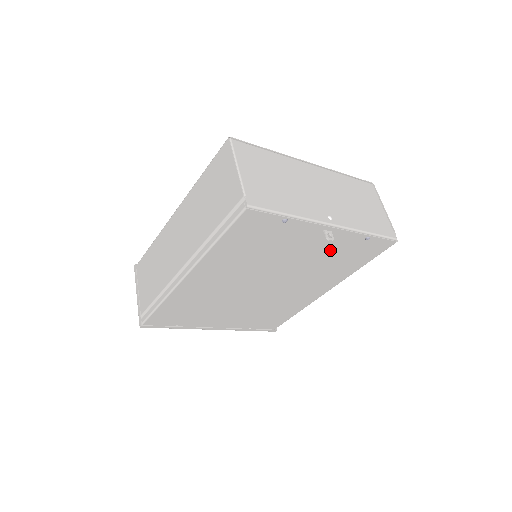
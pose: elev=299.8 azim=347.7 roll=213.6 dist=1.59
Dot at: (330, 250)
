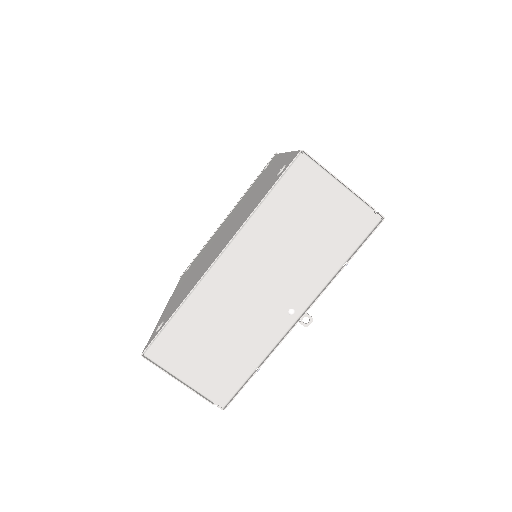
Dot at: occluded
